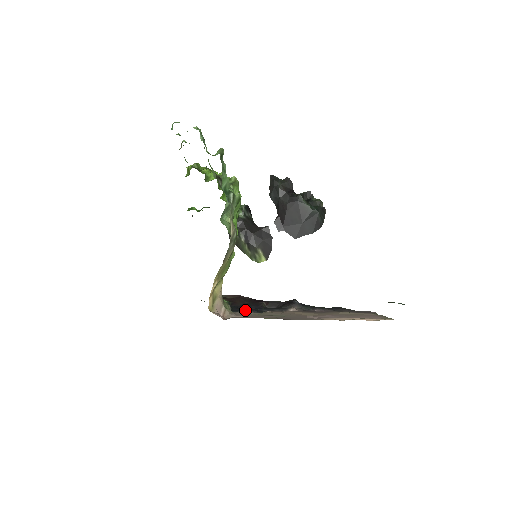
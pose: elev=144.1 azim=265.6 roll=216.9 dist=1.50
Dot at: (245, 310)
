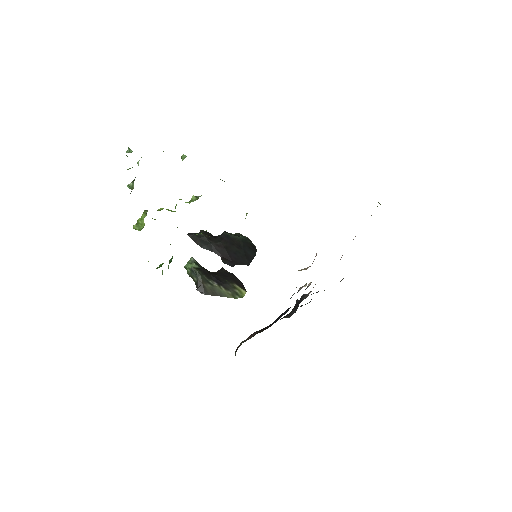
Dot at: occluded
